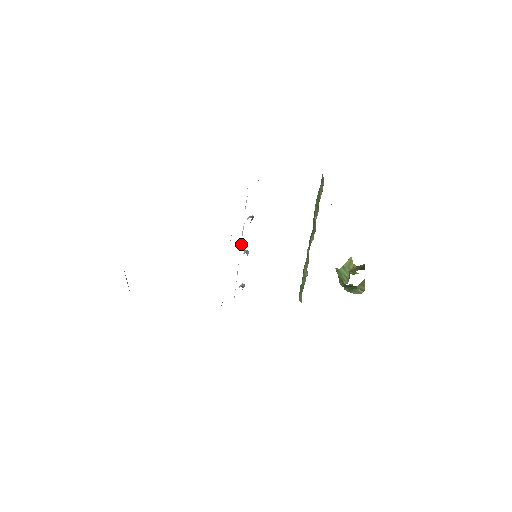
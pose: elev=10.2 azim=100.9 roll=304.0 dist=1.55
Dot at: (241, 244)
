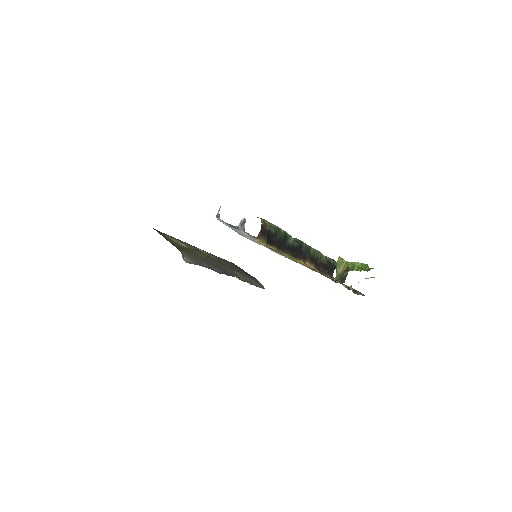
Dot at: occluded
